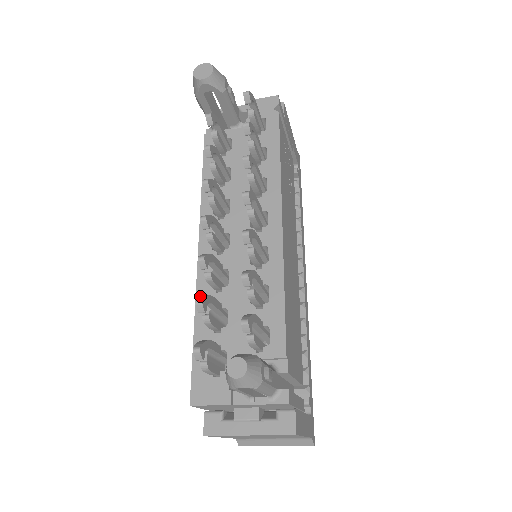
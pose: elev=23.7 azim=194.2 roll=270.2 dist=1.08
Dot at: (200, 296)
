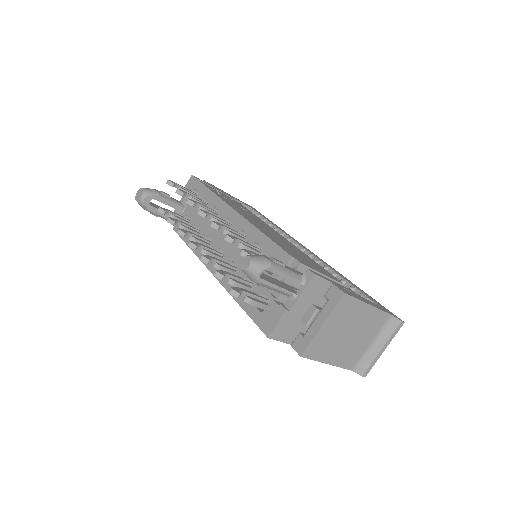
Dot at: occluded
